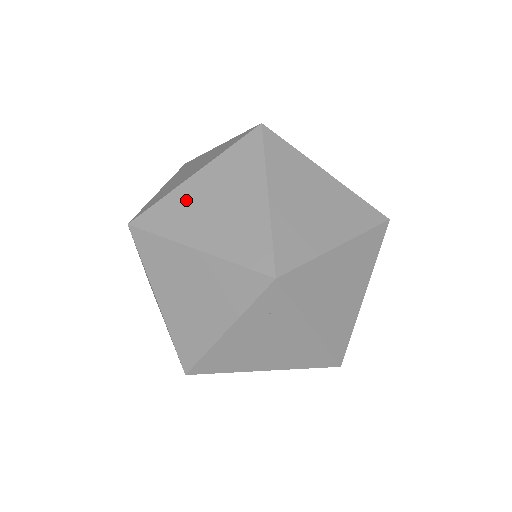
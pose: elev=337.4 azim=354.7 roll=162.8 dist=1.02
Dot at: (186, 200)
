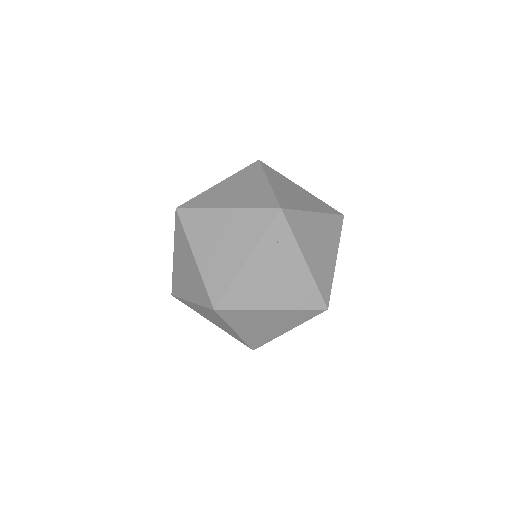
Dot at: (215, 192)
